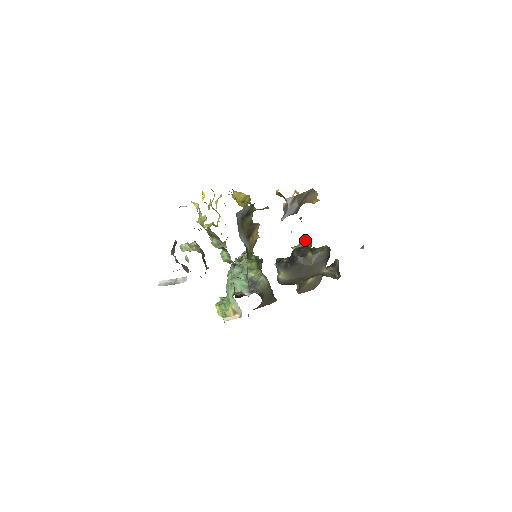
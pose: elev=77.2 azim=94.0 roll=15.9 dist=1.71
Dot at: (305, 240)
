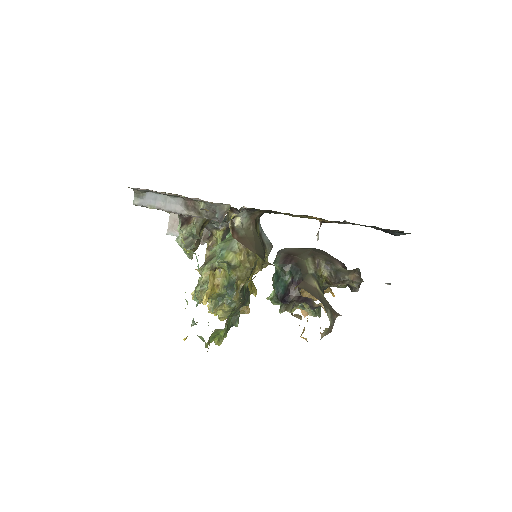
Dot at: occluded
